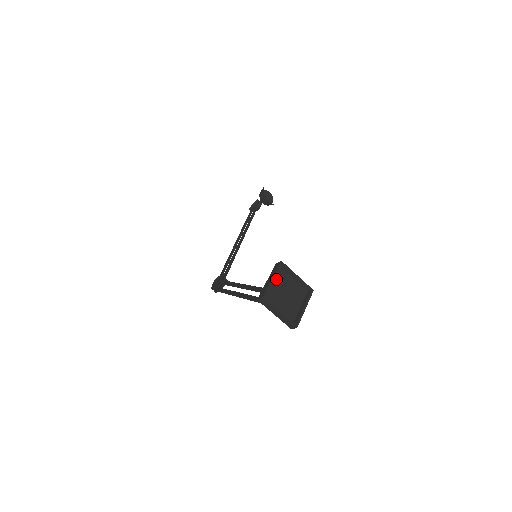
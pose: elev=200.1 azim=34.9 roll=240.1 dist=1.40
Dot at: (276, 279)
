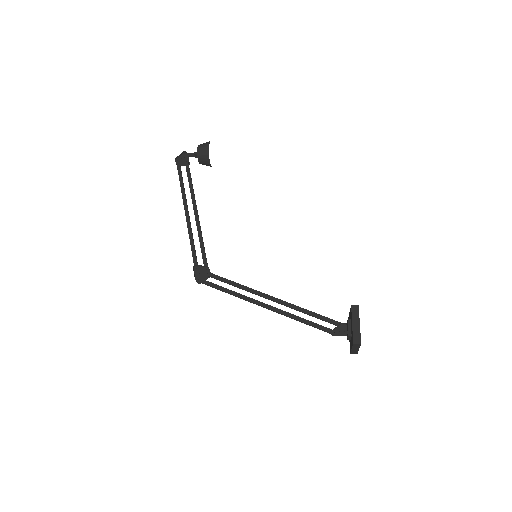
Dot at: (354, 320)
